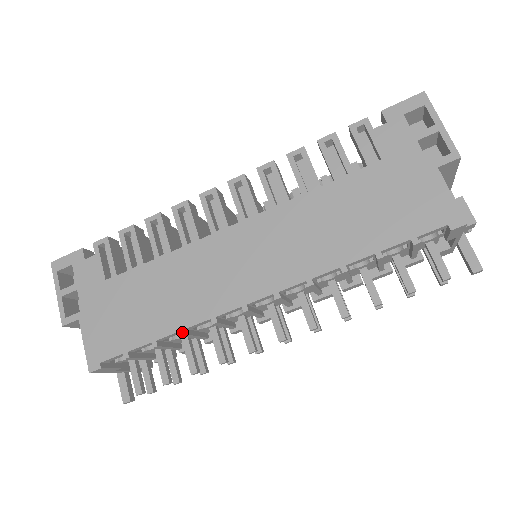
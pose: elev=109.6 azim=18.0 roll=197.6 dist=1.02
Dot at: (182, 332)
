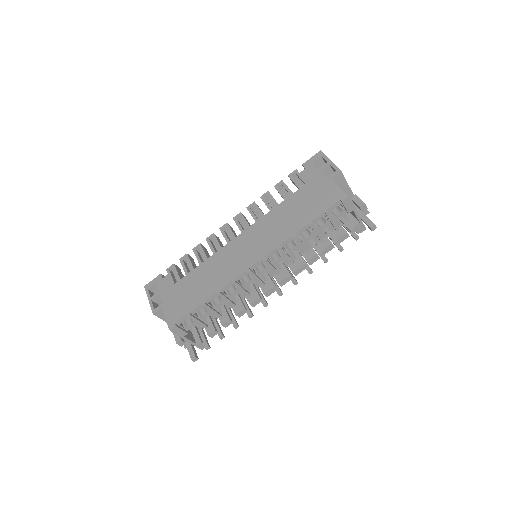
Dot at: (217, 293)
